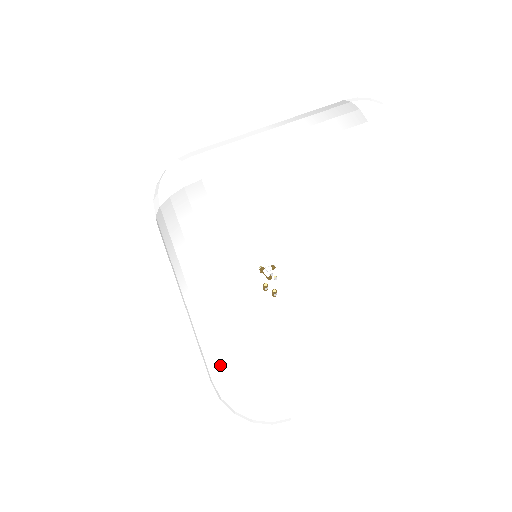
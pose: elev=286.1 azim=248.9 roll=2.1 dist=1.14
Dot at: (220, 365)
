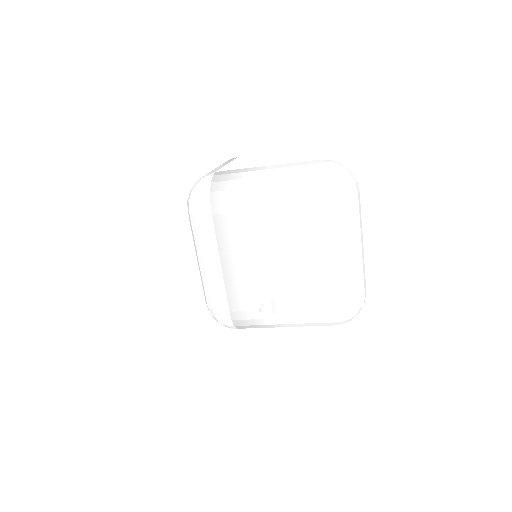
Dot at: (314, 177)
